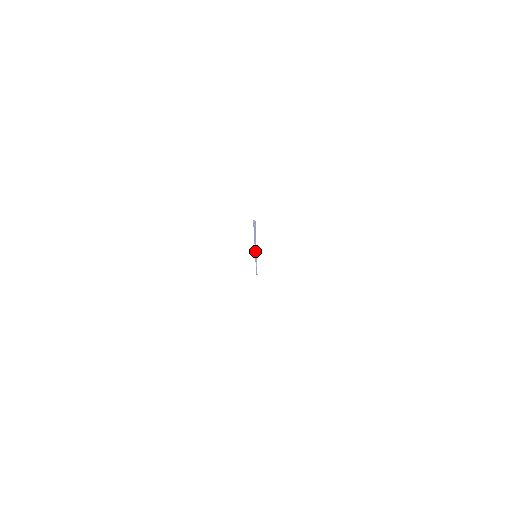
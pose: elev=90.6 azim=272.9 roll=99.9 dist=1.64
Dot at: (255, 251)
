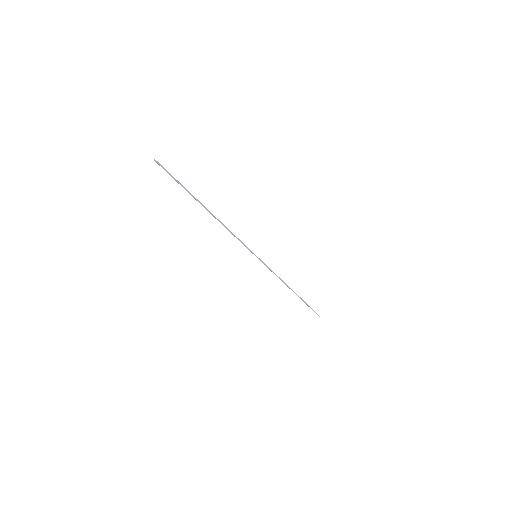
Dot at: (240, 241)
